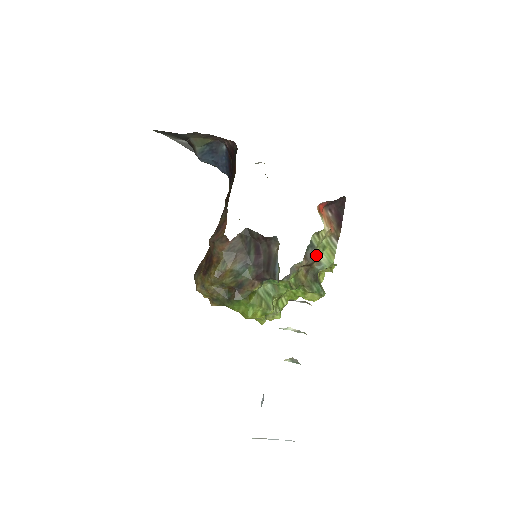
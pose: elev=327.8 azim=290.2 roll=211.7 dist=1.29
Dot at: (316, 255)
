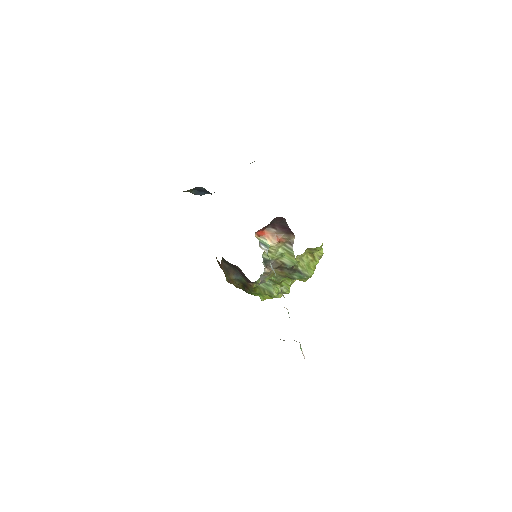
Dot at: (279, 260)
